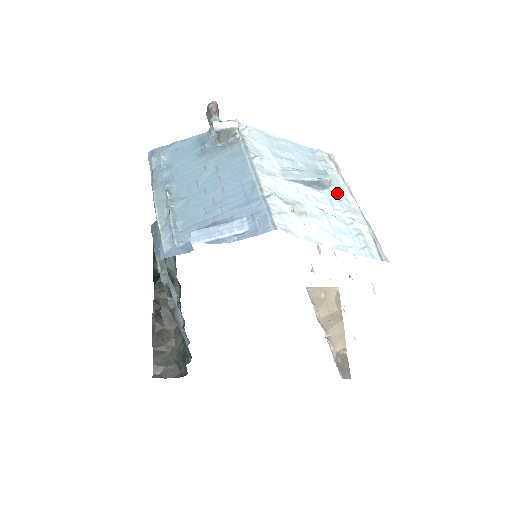
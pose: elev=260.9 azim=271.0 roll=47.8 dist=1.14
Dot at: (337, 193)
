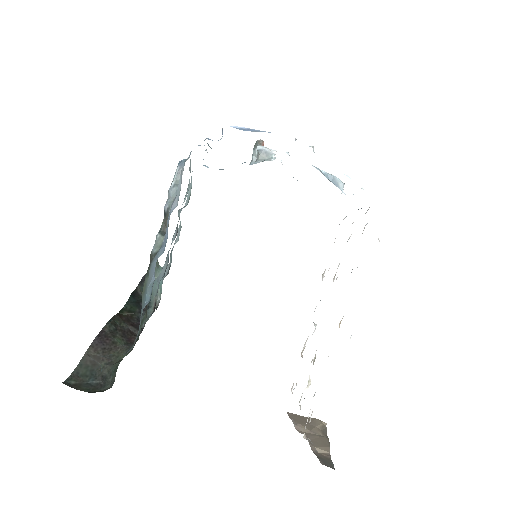
Dot at: occluded
